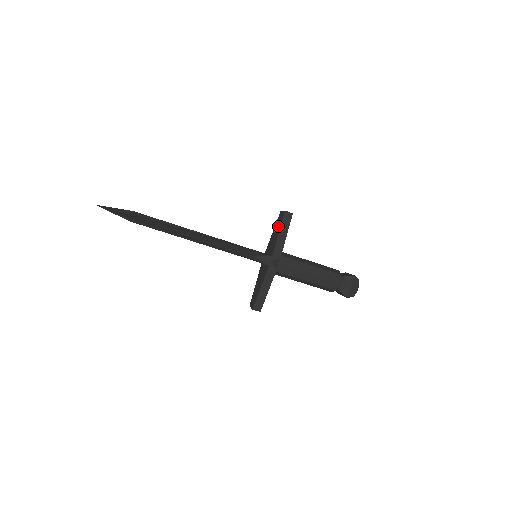
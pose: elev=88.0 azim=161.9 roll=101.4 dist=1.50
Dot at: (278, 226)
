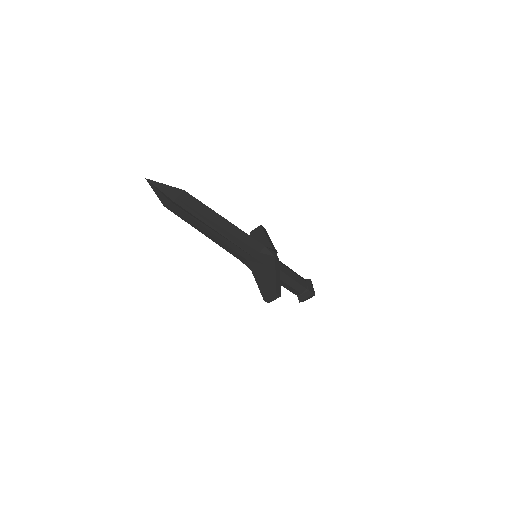
Dot at: (259, 236)
